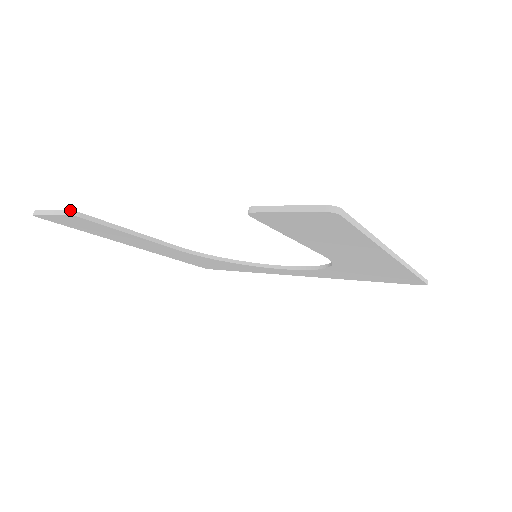
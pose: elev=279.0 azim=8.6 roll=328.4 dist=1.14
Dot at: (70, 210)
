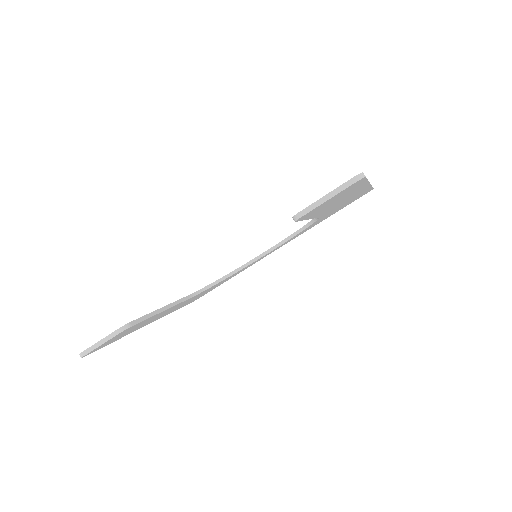
Dot at: (121, 327)
